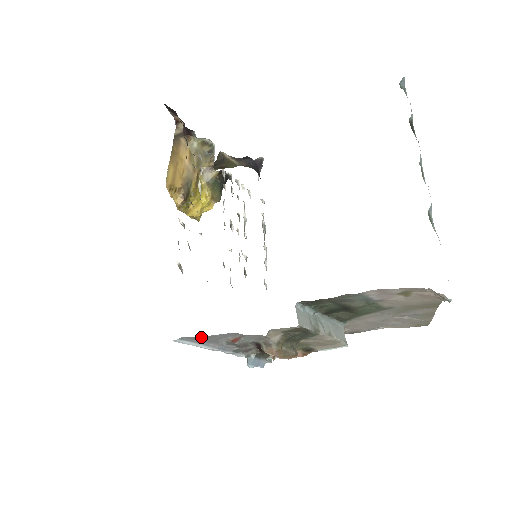
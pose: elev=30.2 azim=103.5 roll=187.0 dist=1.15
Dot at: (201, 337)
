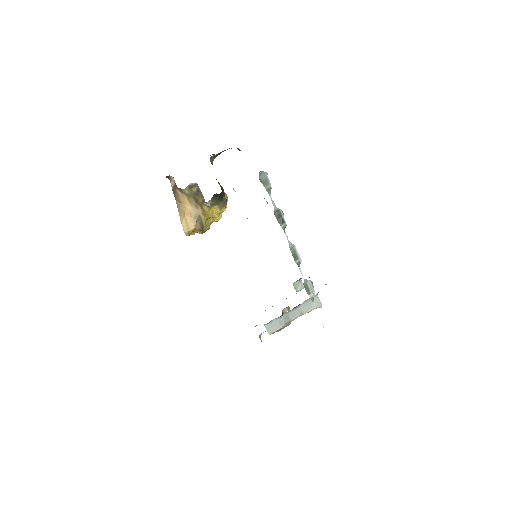
Dot at: occluded
